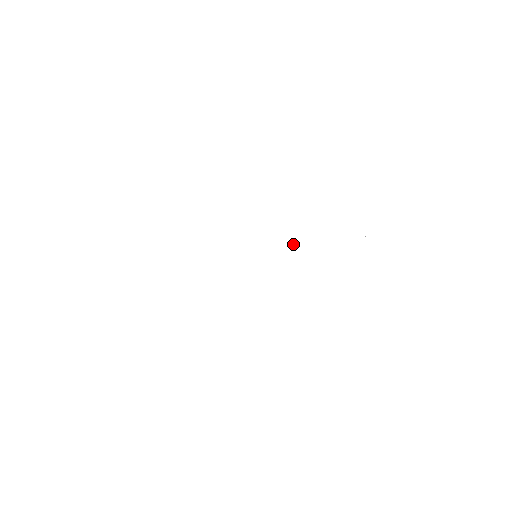
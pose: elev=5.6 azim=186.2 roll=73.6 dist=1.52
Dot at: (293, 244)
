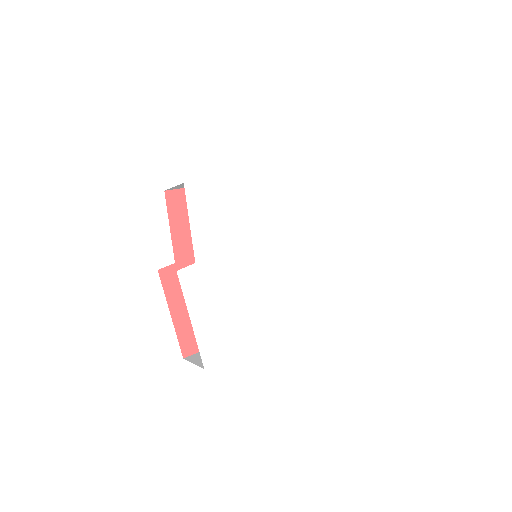
Dot at: (285, 219)
